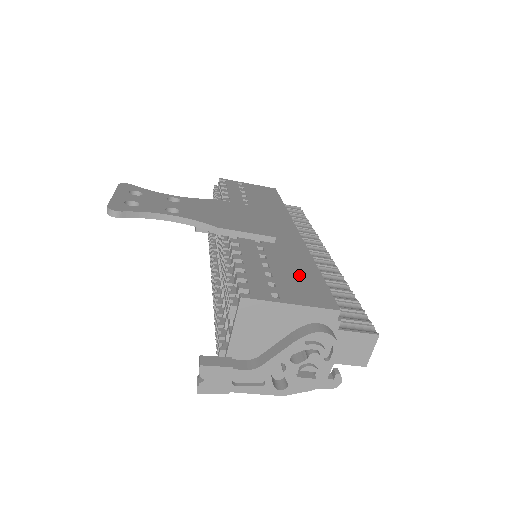
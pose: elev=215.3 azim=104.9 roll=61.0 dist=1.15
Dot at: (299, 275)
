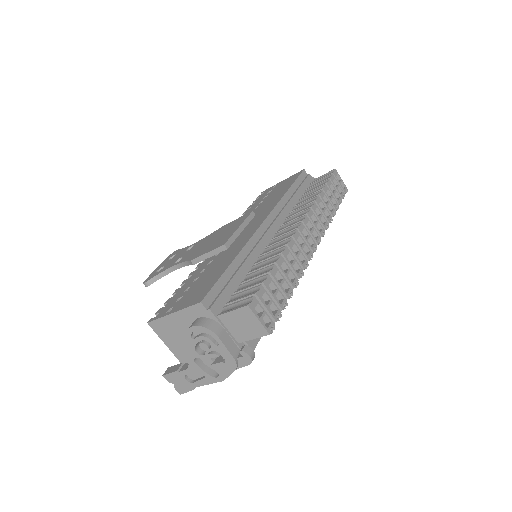
Dot at: (209, 277)
